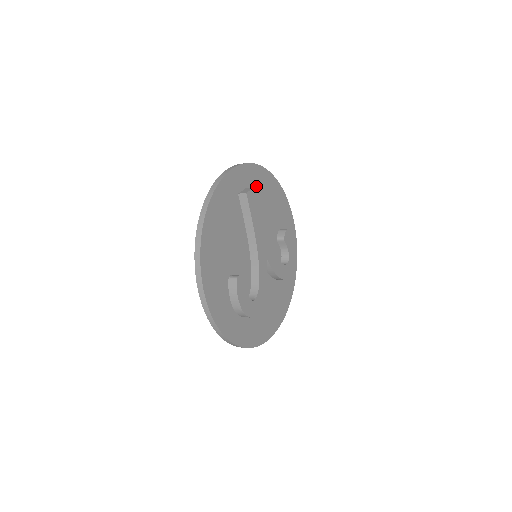
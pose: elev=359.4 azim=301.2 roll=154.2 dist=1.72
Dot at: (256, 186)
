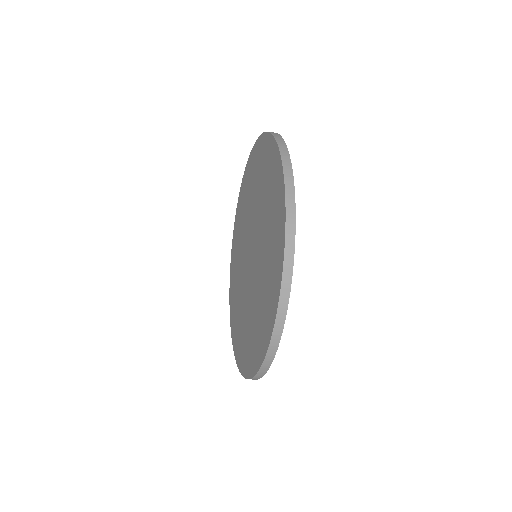
Dot at: occluded
